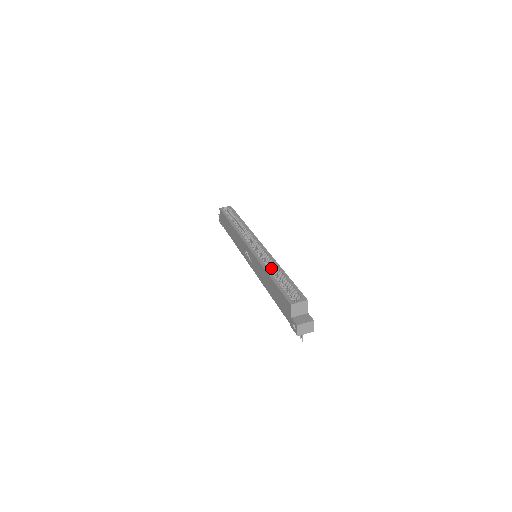
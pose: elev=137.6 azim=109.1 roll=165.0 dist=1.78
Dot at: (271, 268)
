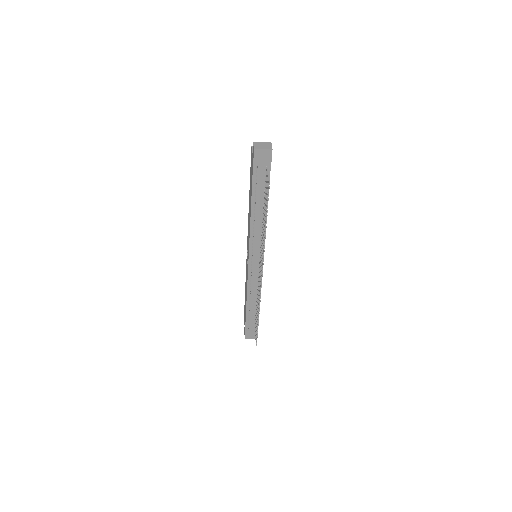
Dot at: occluded
